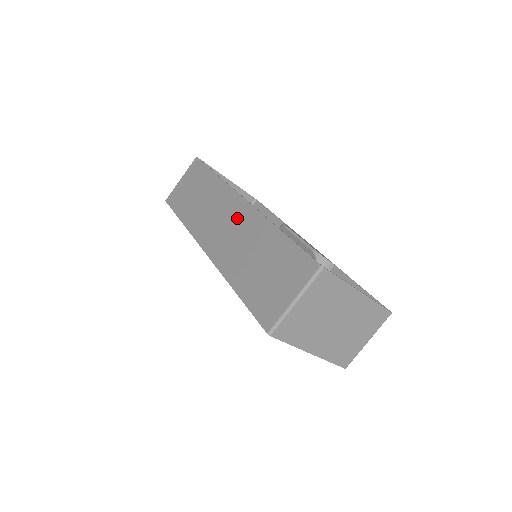
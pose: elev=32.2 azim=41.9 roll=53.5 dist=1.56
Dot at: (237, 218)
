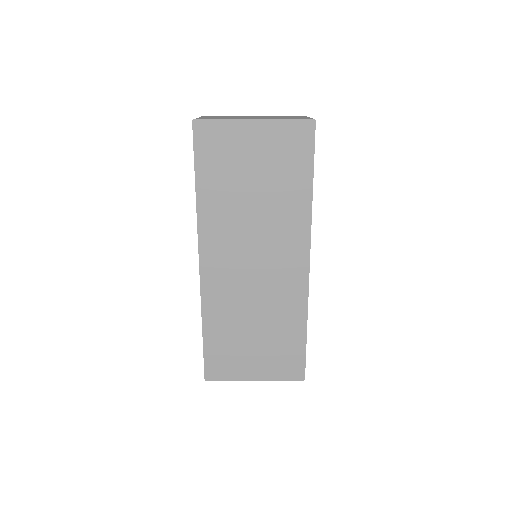
Dot at: occluded
